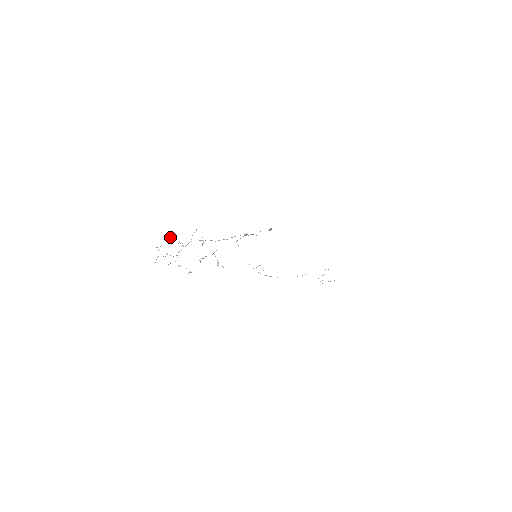
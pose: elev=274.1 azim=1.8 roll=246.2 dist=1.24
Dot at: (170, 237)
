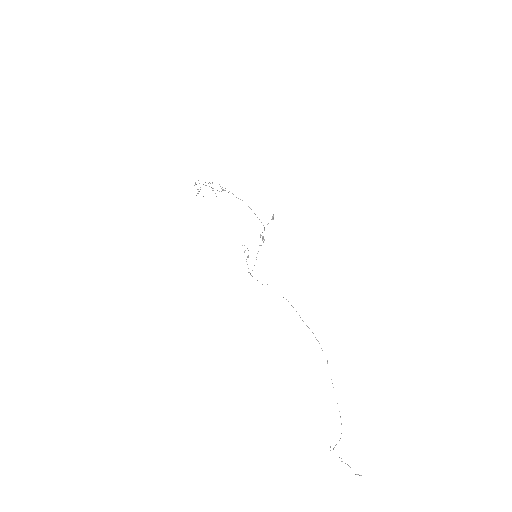
Dot at: occluded
